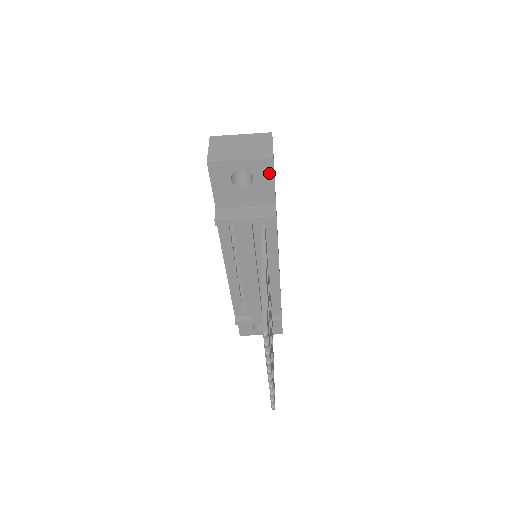
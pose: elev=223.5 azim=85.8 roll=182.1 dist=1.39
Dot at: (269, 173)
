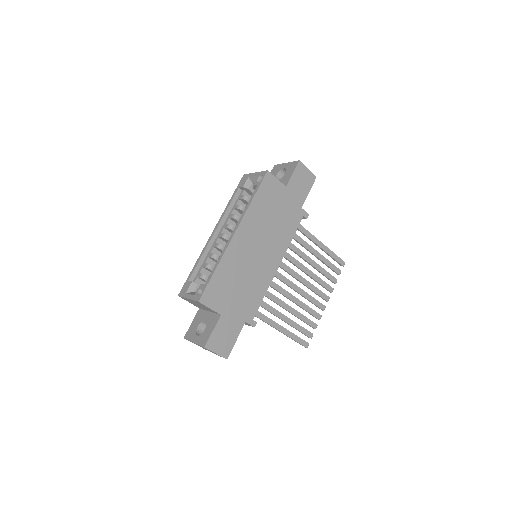
Dot at: (231, 347)
